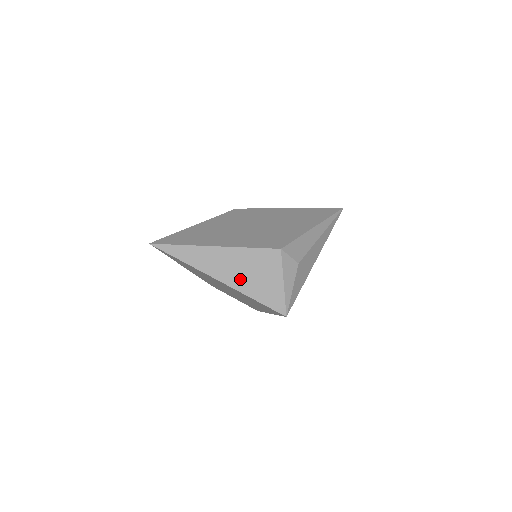
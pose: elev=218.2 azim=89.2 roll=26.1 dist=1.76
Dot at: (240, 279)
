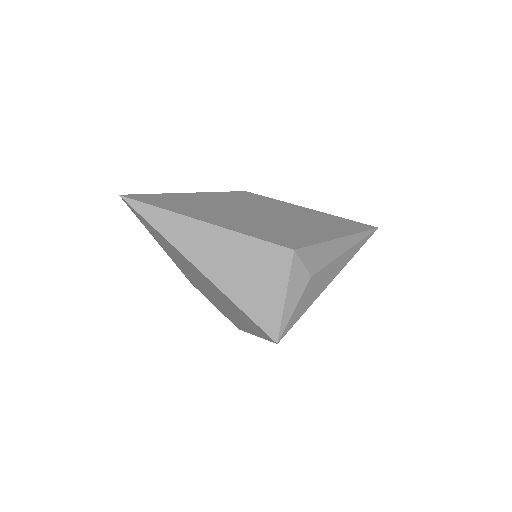
Dot at: (229, 276)
